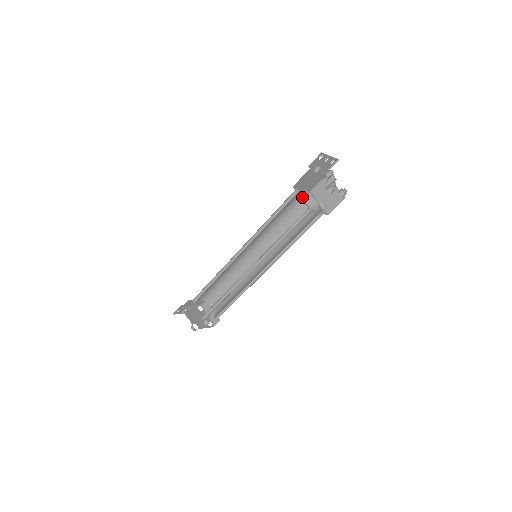
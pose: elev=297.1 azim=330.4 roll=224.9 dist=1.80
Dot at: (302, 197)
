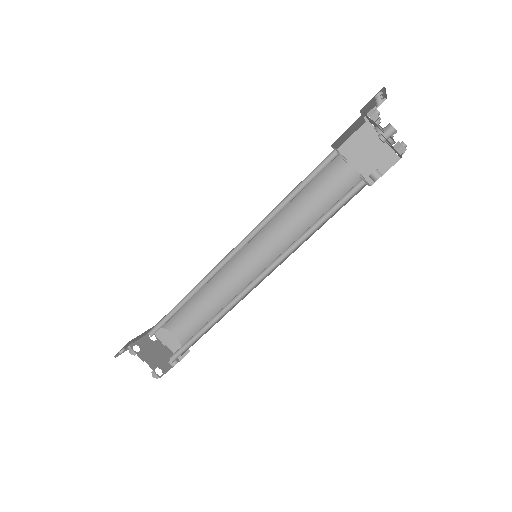
Dot at: occluded
